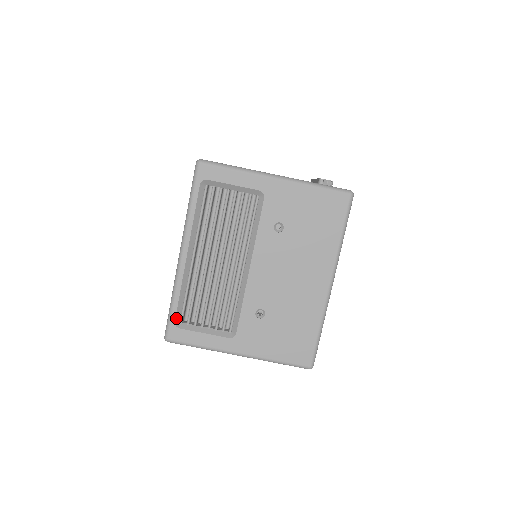
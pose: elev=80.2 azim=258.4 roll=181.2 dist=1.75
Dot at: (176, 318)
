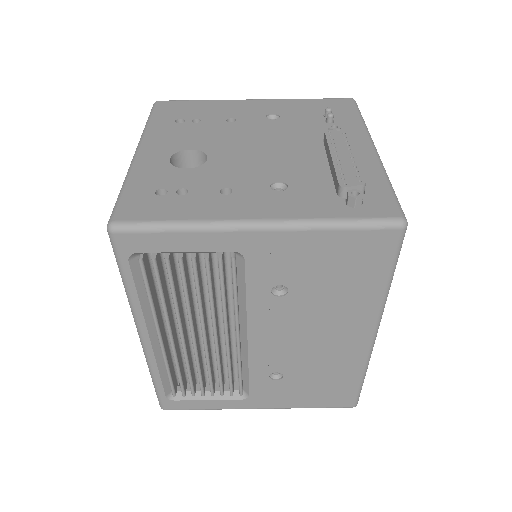
Dot at: (166, 393)
